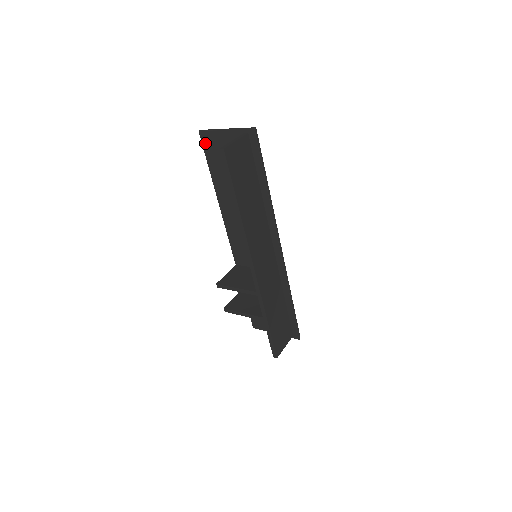
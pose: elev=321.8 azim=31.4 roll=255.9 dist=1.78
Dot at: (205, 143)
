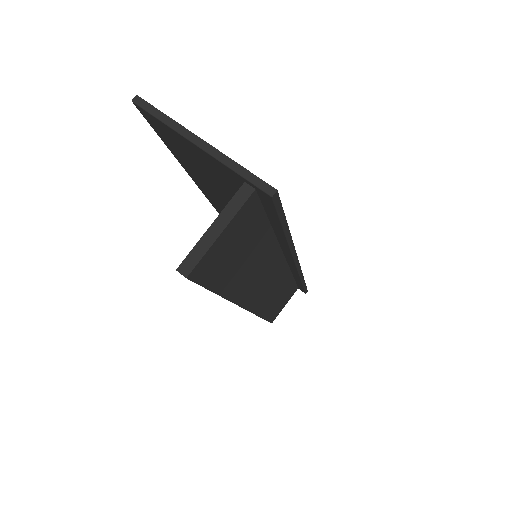
Dot at: (152, 123)
